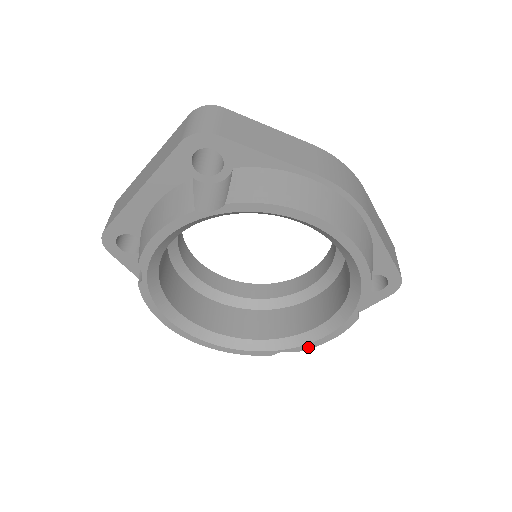
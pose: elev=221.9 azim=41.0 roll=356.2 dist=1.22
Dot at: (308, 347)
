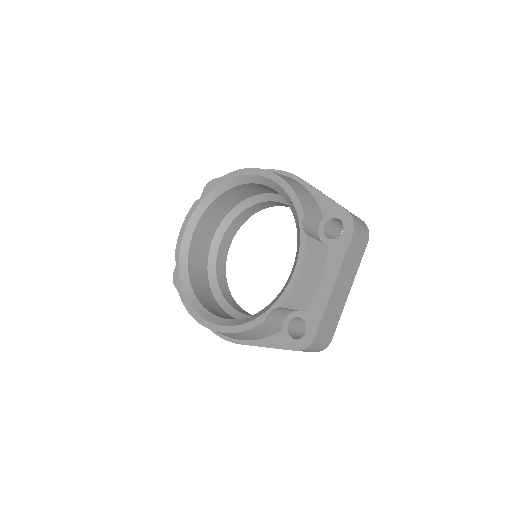
Dot at: (287, 294)
